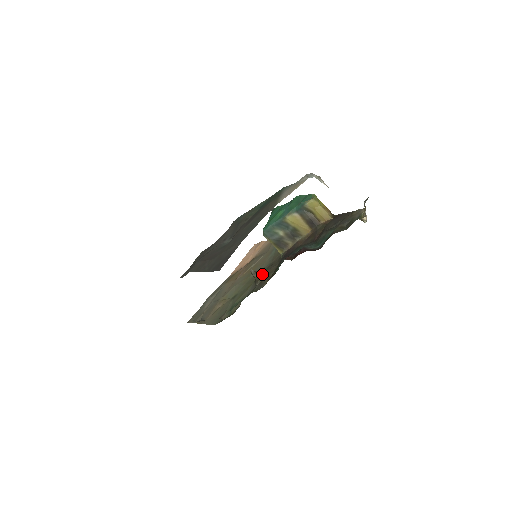
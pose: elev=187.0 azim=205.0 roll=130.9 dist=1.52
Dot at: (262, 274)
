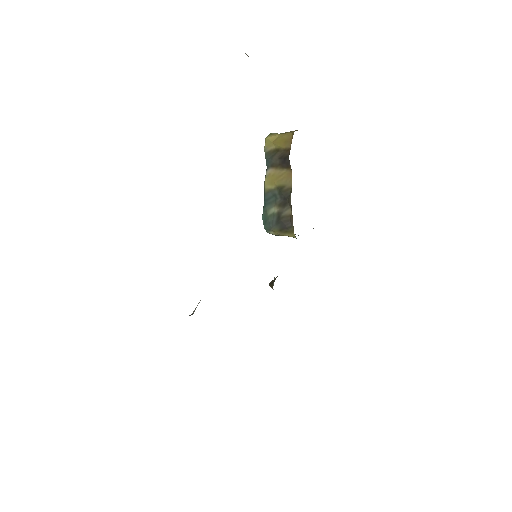
Dot at: occluded
